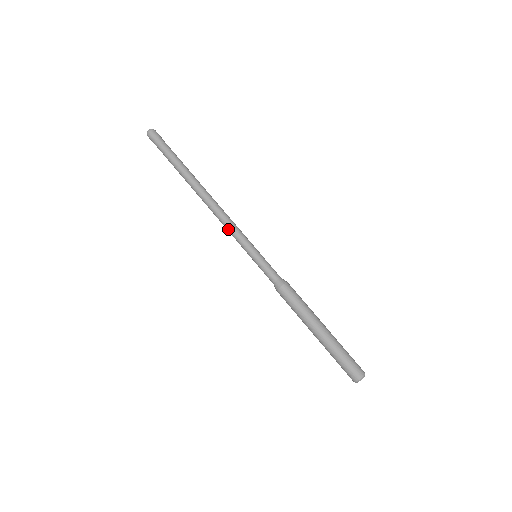
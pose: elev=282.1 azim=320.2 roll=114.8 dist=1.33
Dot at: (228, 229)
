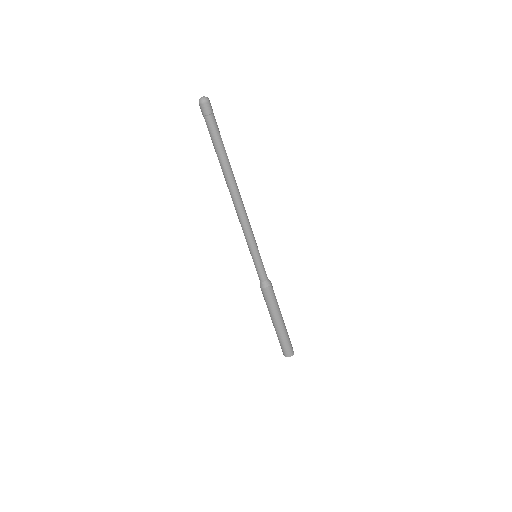
Dot at: (242, 227)
